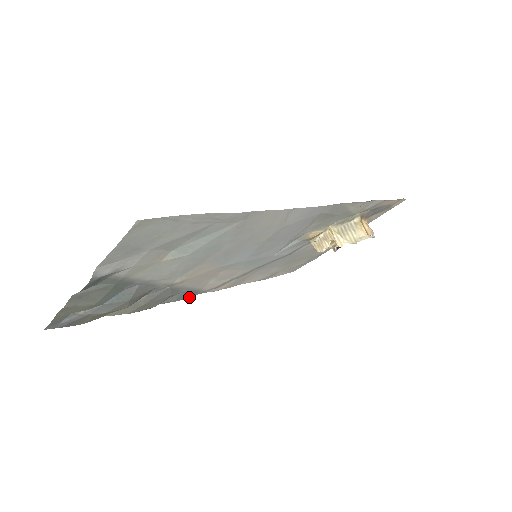
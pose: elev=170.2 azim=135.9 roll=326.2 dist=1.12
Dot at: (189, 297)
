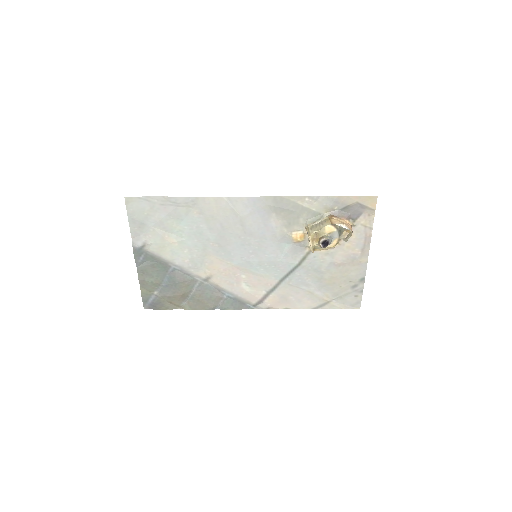
Dot at: occluded
